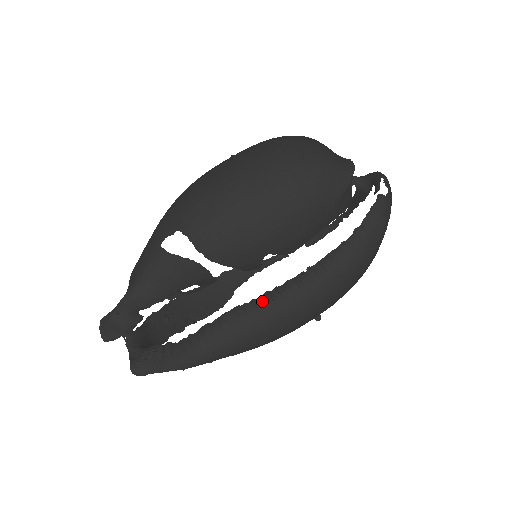
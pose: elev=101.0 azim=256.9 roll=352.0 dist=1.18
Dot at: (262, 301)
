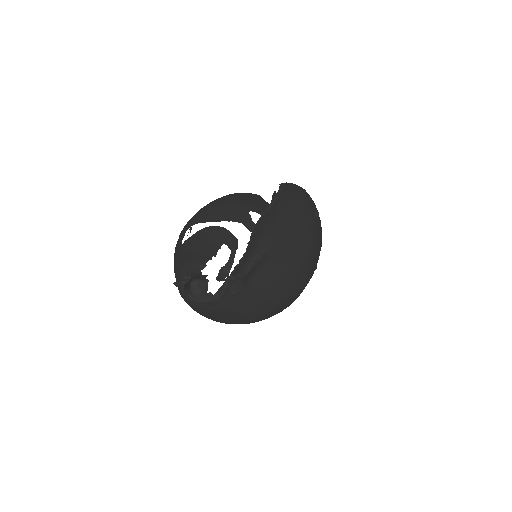
Dot at: (268, 207)
